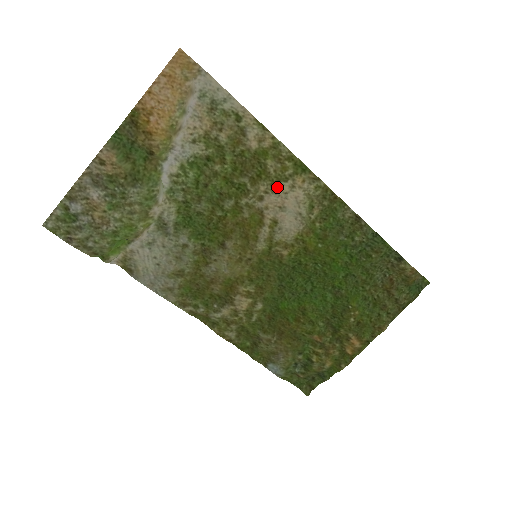
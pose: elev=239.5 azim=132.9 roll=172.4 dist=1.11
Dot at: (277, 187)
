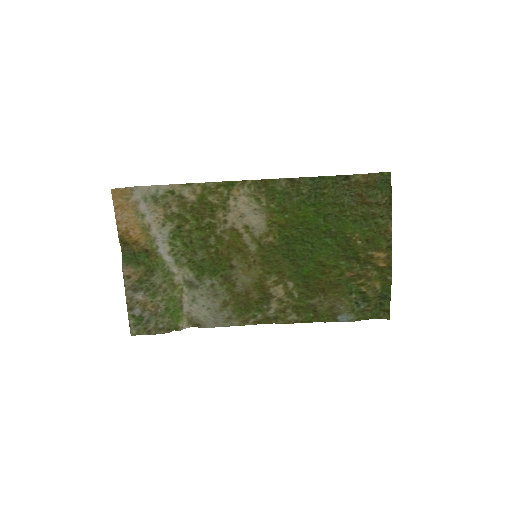
Dot at: (227, 207)
